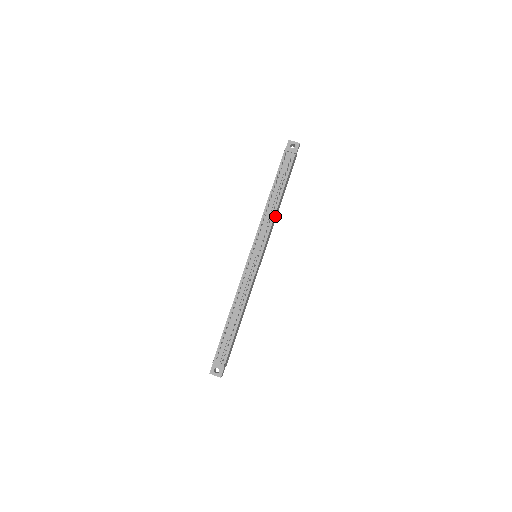
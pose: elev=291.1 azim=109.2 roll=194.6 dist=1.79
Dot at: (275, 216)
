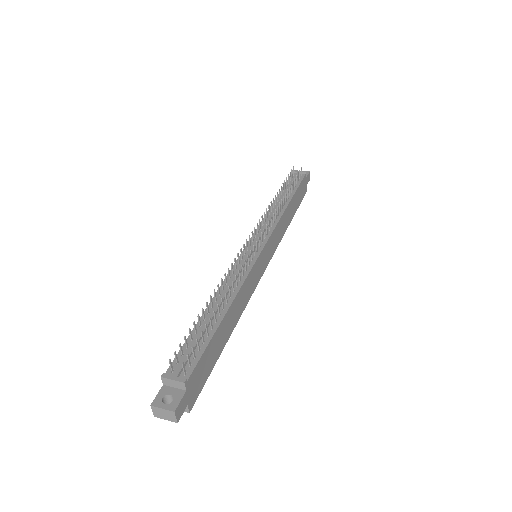
Dot at: (283, 222)
